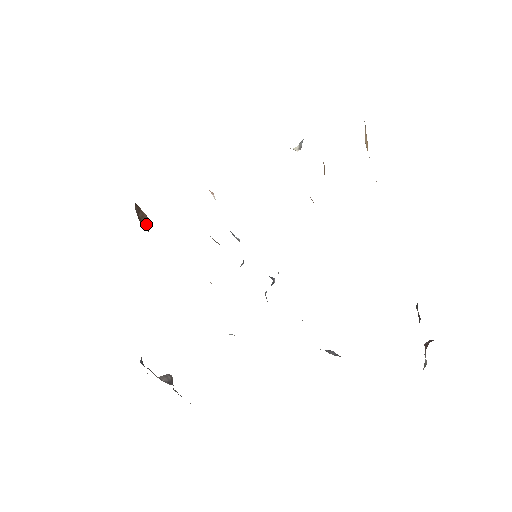
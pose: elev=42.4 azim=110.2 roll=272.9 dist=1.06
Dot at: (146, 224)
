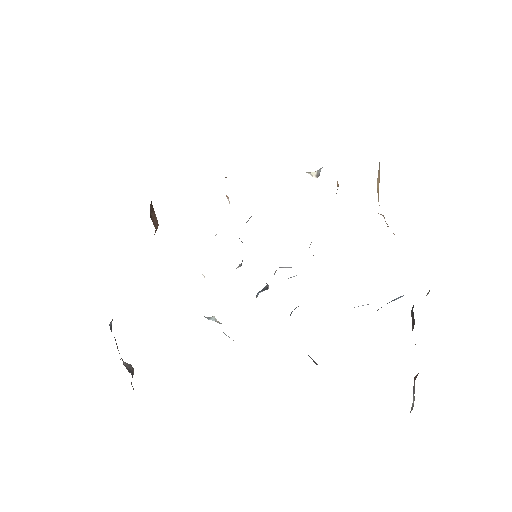
Dot at: (155, 226)
